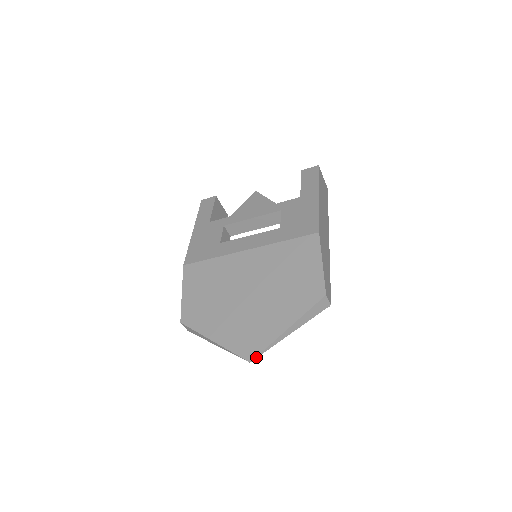
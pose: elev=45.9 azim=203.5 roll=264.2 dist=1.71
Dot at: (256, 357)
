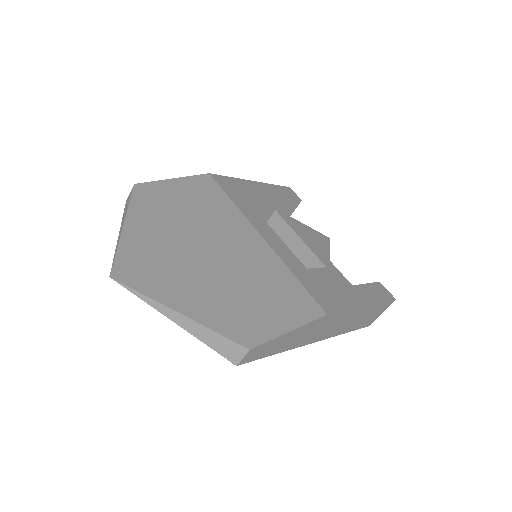
Dot at: (121, 283)
